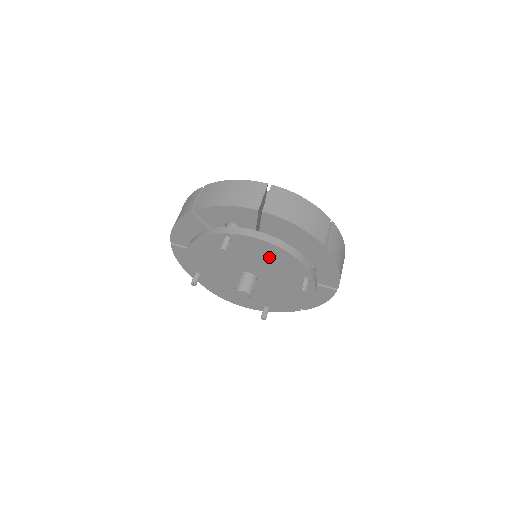
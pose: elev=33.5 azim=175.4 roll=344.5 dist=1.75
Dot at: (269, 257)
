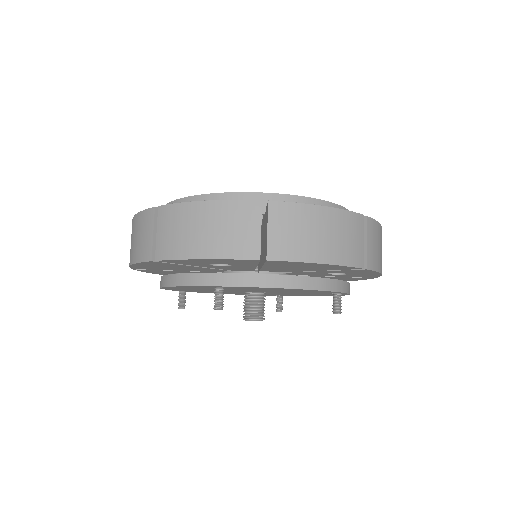
Dot at: (283, 290)
